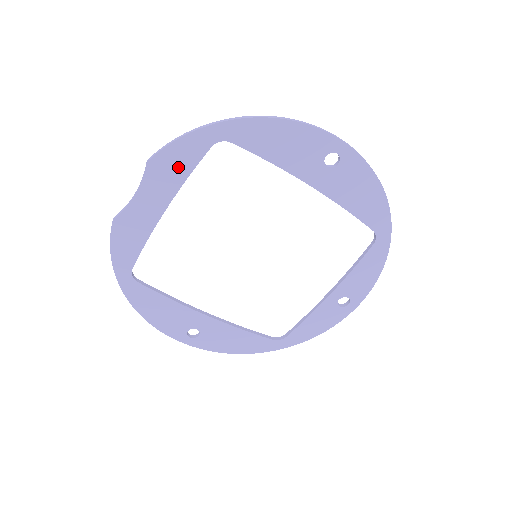
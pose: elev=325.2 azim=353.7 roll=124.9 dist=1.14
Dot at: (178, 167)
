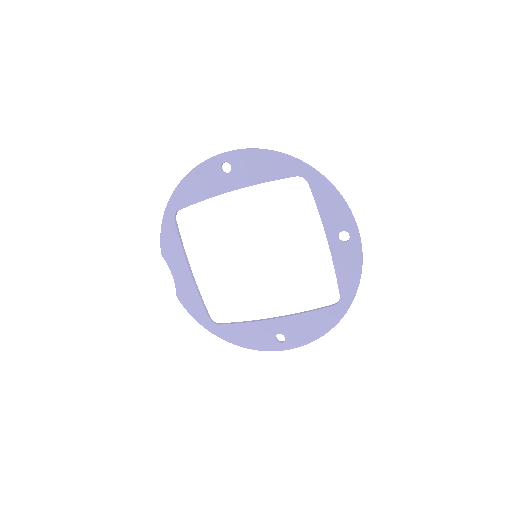
Dot at: (173, 244)
